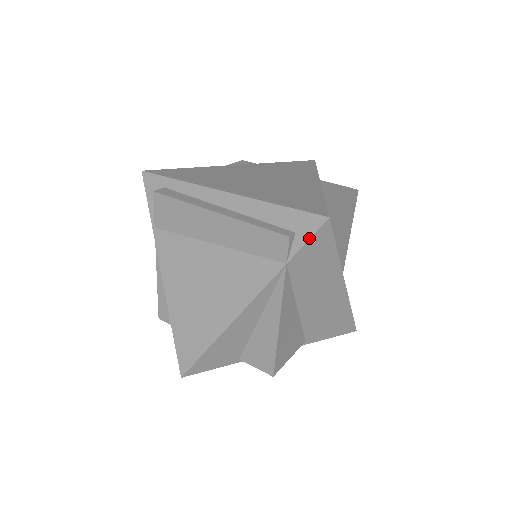
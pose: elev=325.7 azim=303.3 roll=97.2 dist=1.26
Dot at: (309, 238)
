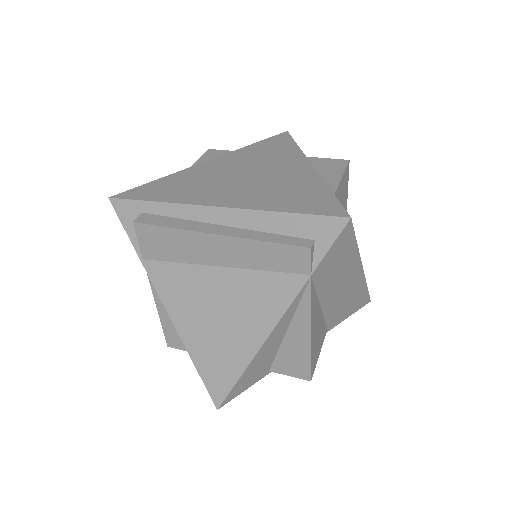
Dot at: (332, 244)
